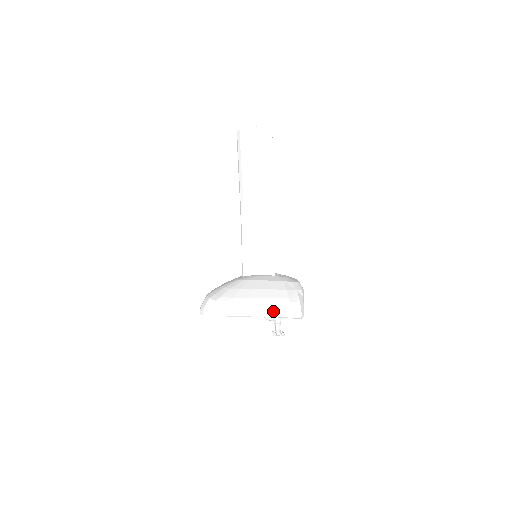
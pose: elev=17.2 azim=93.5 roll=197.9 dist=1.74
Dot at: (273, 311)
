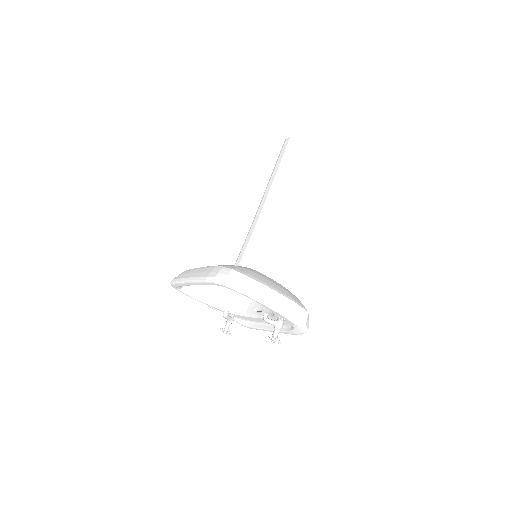
Dot at: (293, 313)
